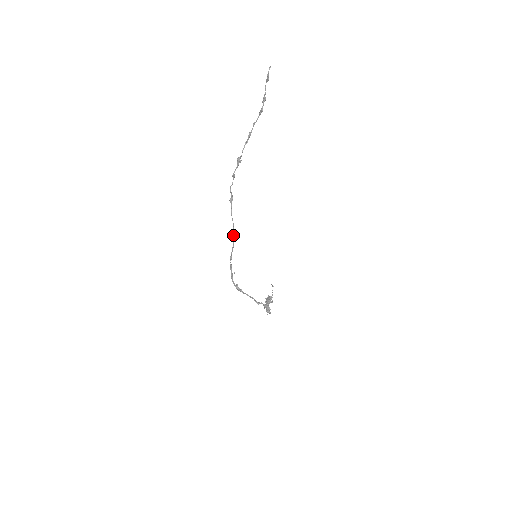
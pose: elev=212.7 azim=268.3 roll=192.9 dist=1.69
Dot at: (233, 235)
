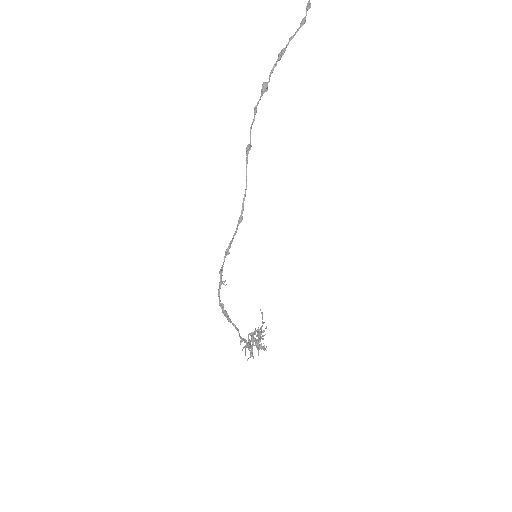
Dot at: (242, 210)
